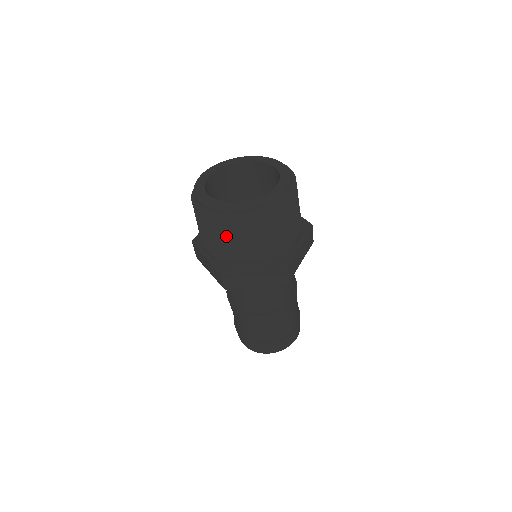
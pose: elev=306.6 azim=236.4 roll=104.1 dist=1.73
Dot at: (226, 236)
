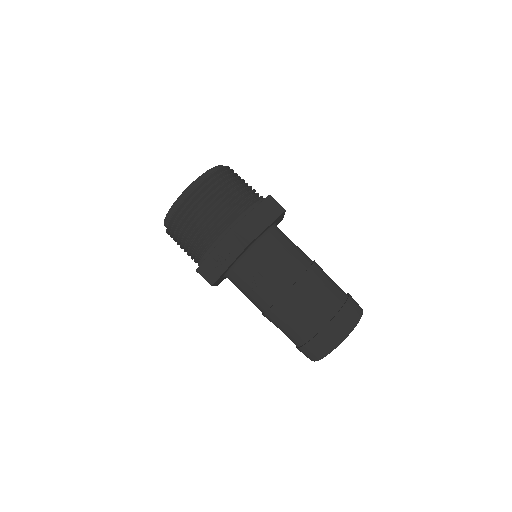
Dot at: (210, 203)
